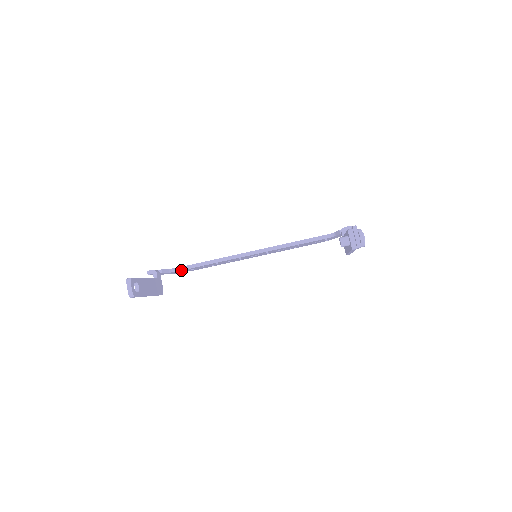
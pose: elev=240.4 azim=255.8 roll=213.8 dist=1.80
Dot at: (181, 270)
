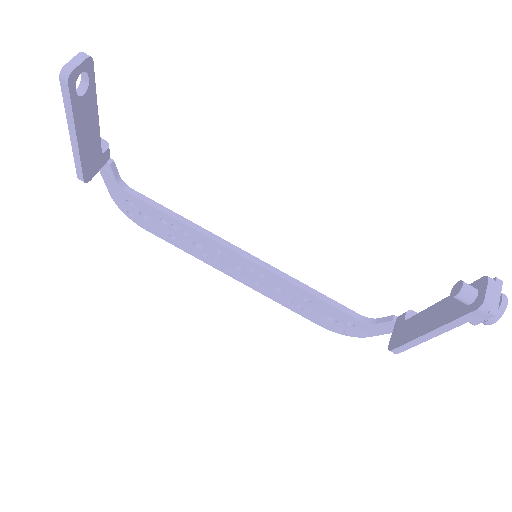
Dot at: (133, 194)
